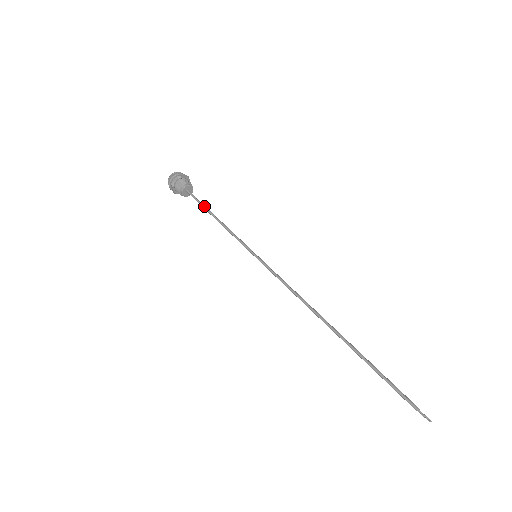
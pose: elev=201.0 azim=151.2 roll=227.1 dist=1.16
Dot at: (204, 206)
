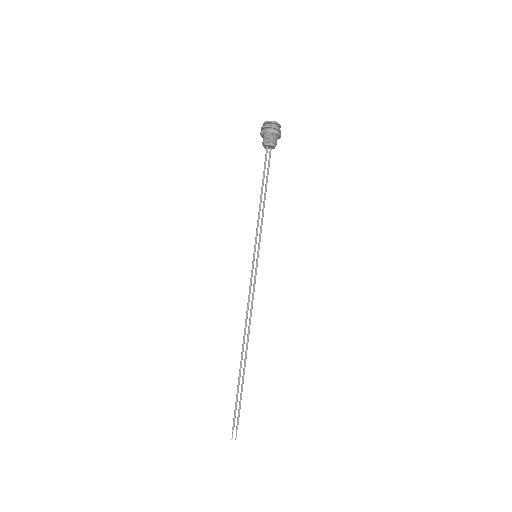
Dot at: (263, 178)
